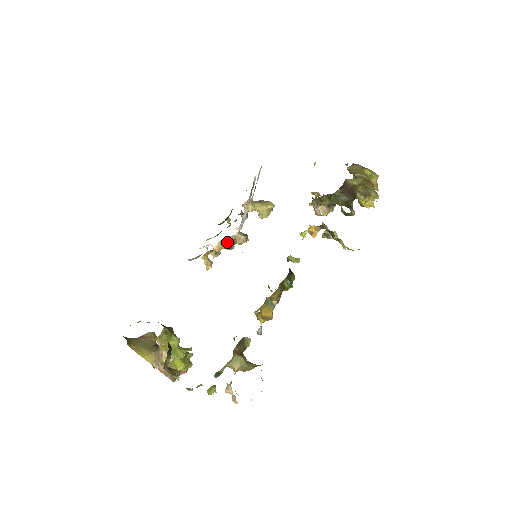
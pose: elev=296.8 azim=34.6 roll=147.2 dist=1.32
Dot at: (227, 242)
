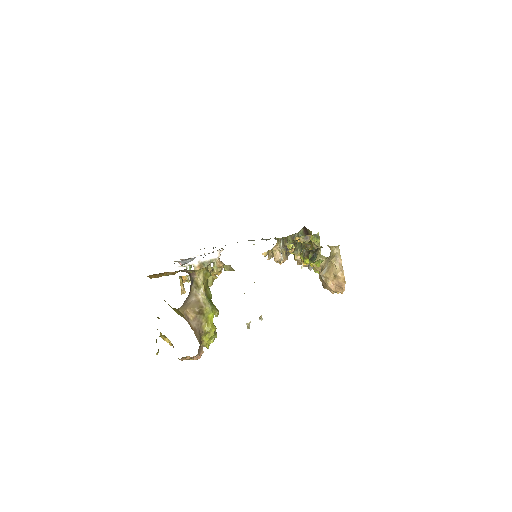
Dot at: (209, 263)
